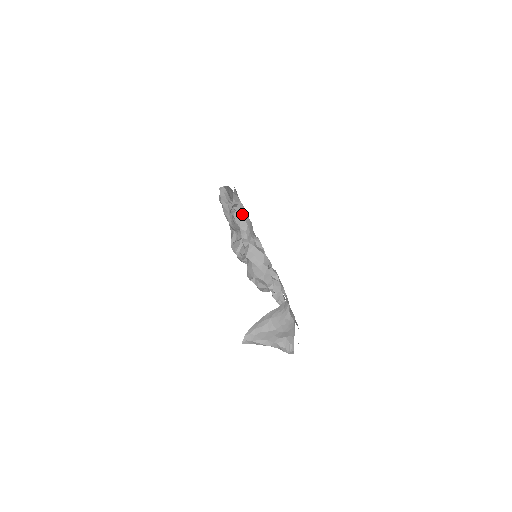
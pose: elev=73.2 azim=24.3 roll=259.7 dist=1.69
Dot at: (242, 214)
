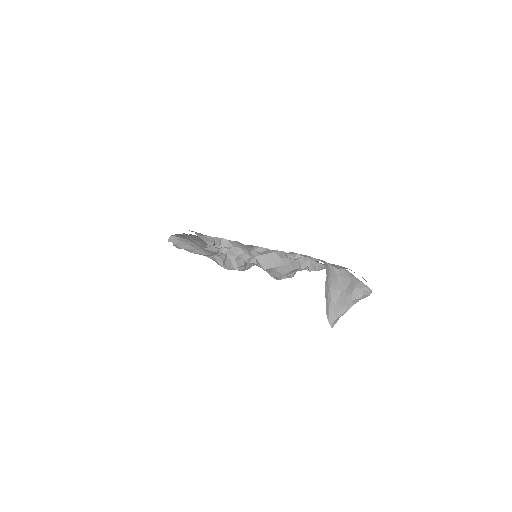
Dot at: (226, 245)
